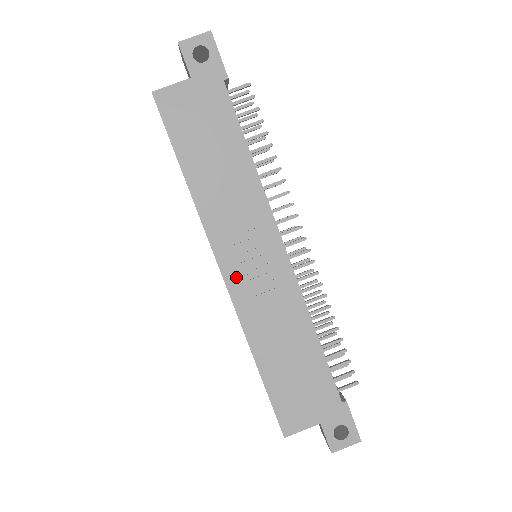
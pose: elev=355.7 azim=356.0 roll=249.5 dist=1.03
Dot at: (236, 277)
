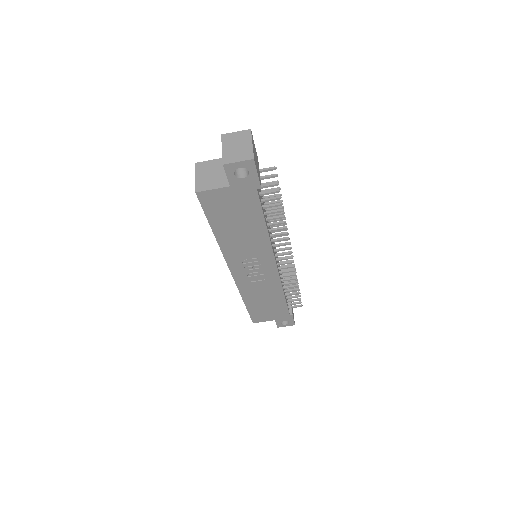
Dot at: (241, 275)
